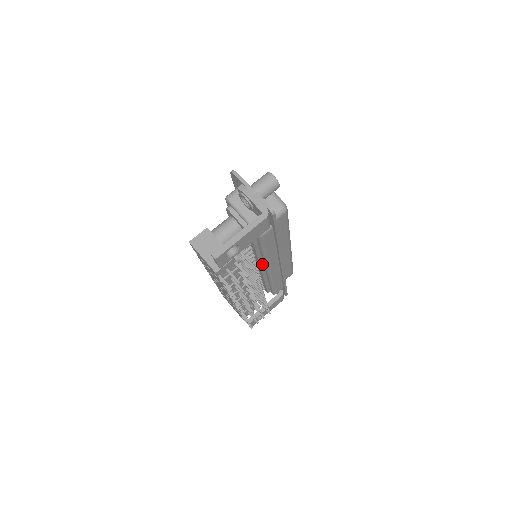
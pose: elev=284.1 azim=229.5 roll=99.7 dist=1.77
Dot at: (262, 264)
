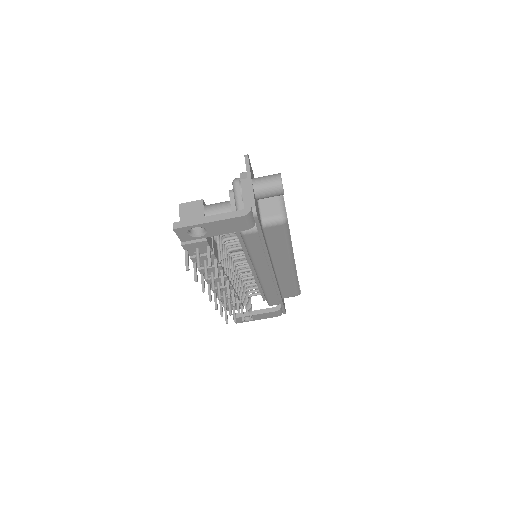
Dot at: occluded
